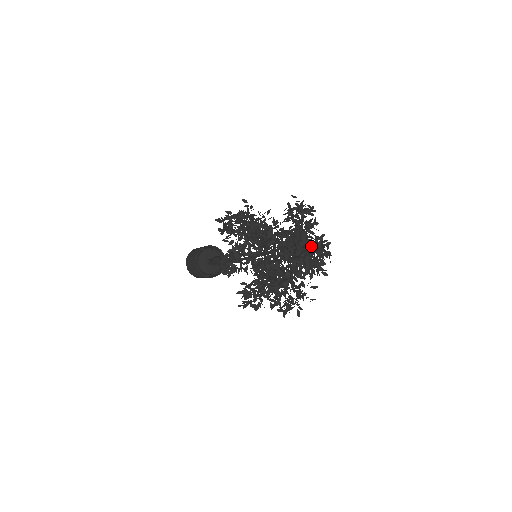
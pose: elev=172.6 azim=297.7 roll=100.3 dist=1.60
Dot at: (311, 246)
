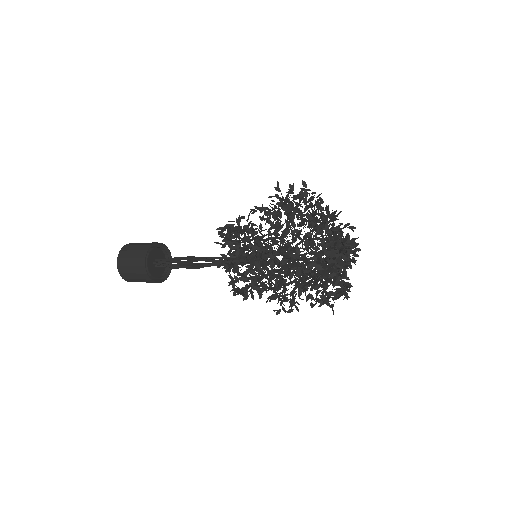
Dot at: occluded
